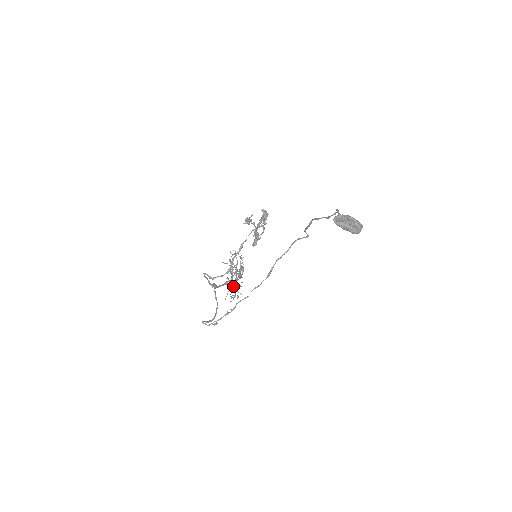
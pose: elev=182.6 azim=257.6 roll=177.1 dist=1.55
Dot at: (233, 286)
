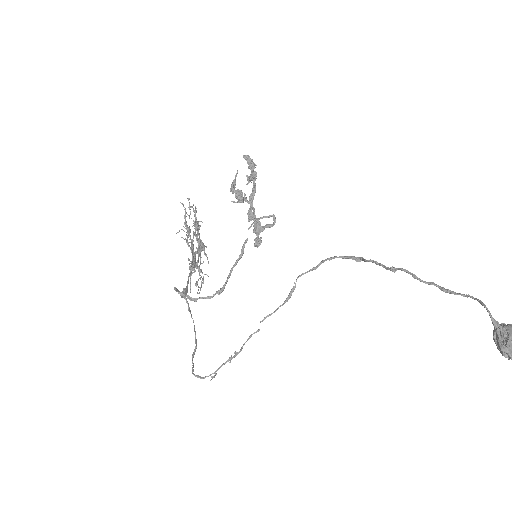
Dot at: occluded
